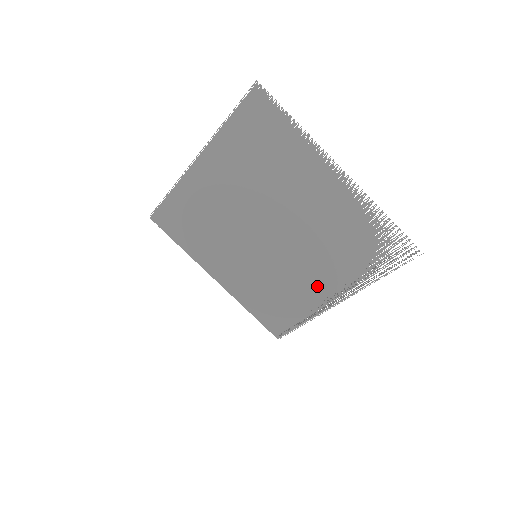
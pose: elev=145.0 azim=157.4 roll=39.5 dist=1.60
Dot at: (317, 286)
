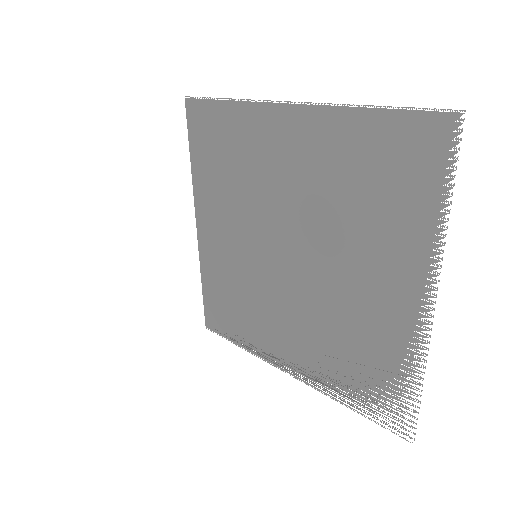
Dot at: (285, 342)
